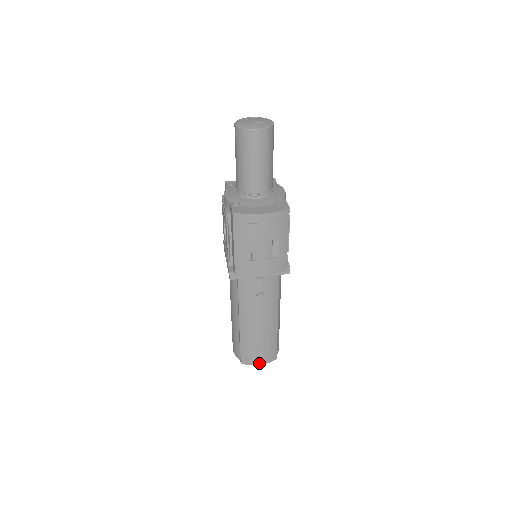
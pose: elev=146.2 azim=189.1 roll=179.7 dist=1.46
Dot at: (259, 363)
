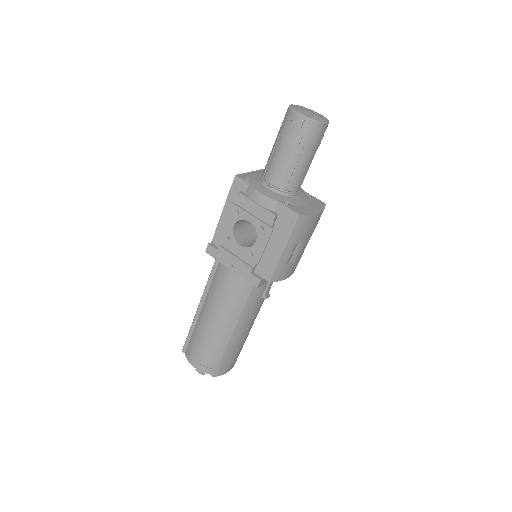
Dot at: (230, 369)
